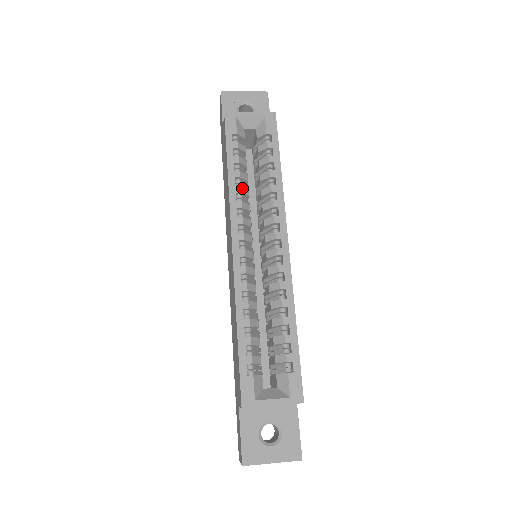
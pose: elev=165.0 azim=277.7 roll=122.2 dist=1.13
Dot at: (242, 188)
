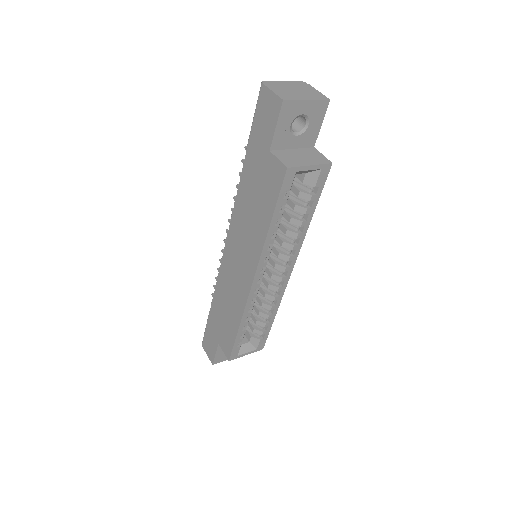
Dot at: occluded
